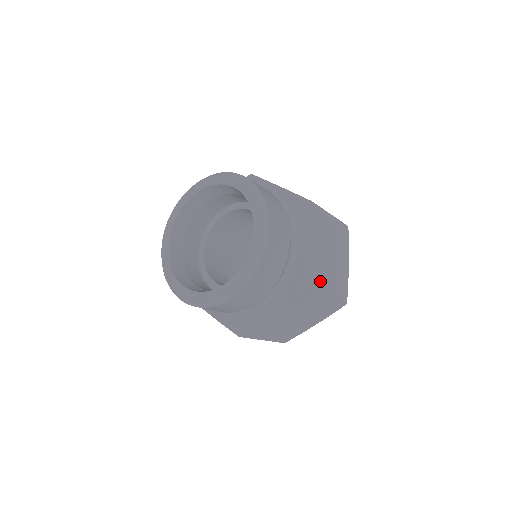
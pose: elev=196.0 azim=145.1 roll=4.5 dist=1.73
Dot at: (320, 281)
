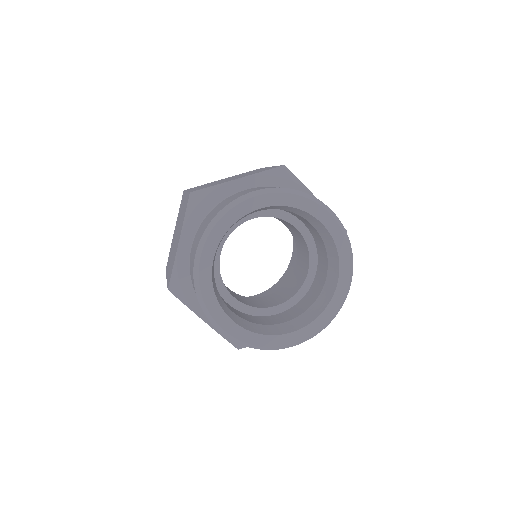
Dot at: occluded
